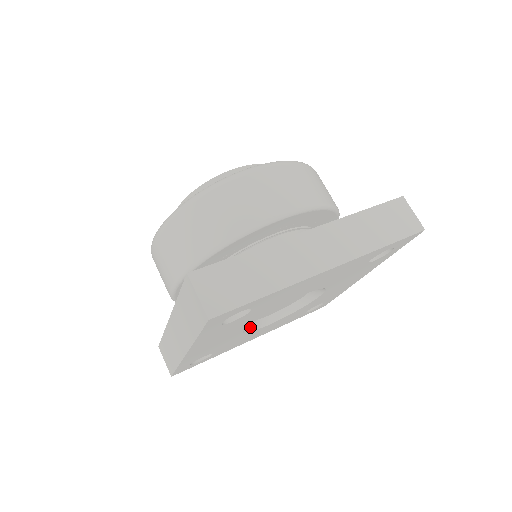
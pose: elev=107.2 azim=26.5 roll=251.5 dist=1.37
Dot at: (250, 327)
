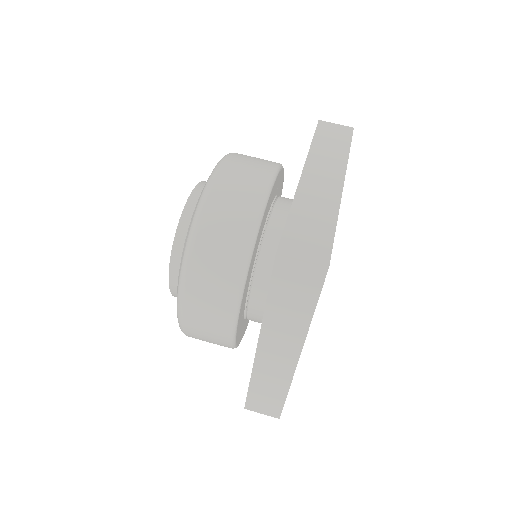
Dot at: occluded
